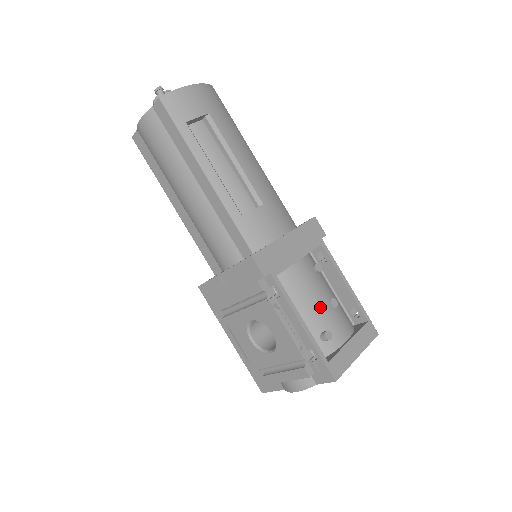
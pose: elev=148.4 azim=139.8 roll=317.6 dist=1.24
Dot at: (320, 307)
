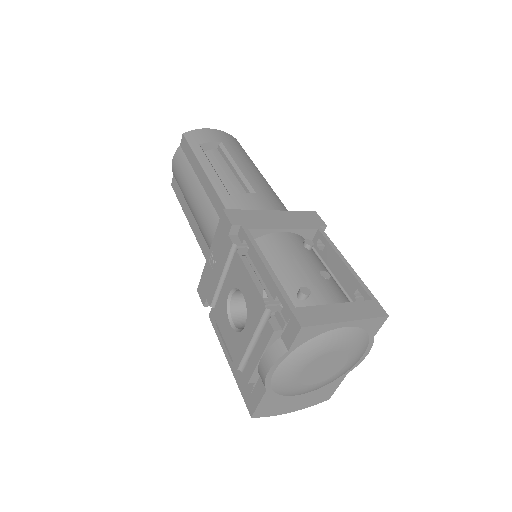
Dot at: (302, 270)
